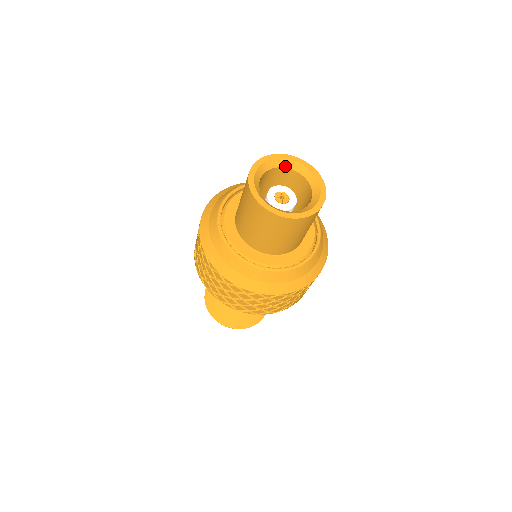
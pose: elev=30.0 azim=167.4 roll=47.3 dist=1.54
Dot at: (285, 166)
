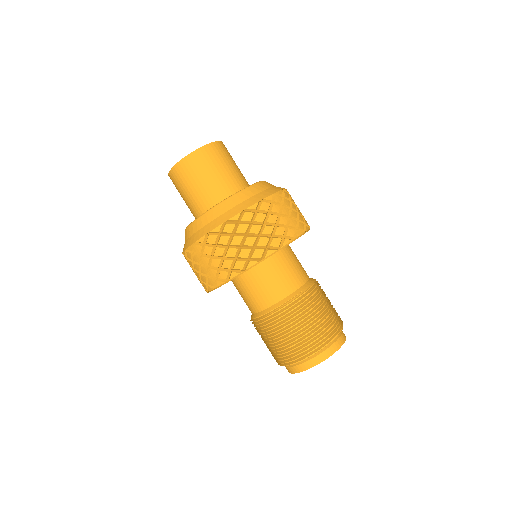
Dot at: occluded
